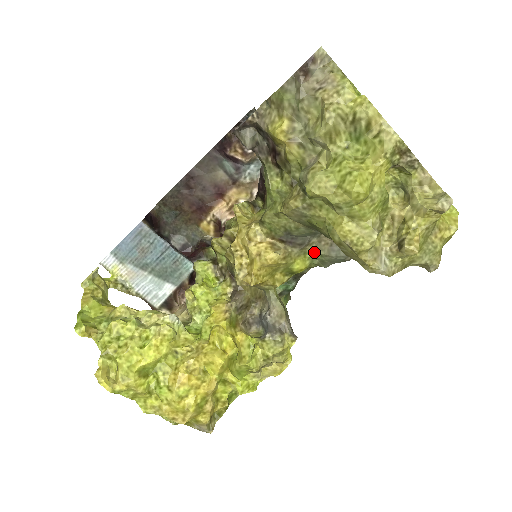
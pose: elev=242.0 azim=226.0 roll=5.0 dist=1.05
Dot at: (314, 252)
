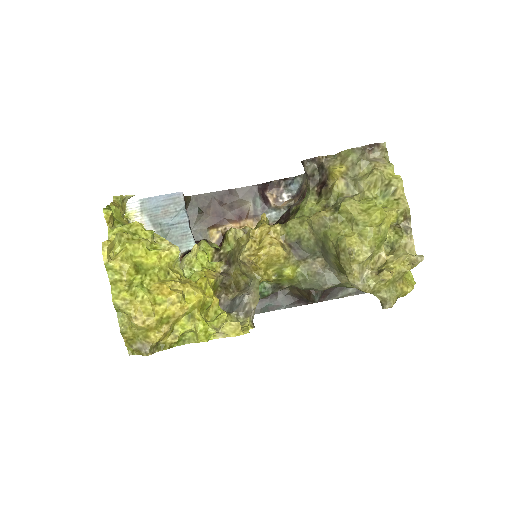
Dot at: (304, 269)
